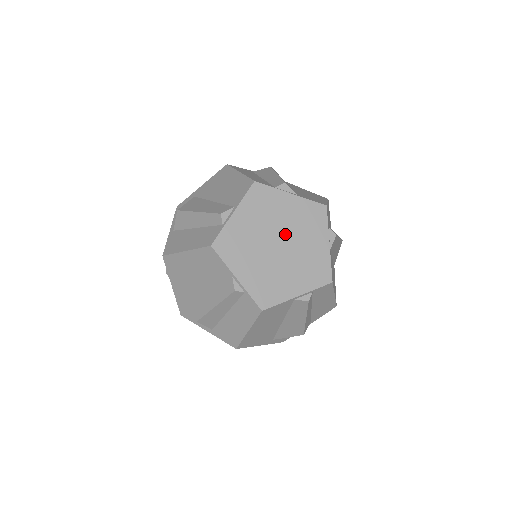
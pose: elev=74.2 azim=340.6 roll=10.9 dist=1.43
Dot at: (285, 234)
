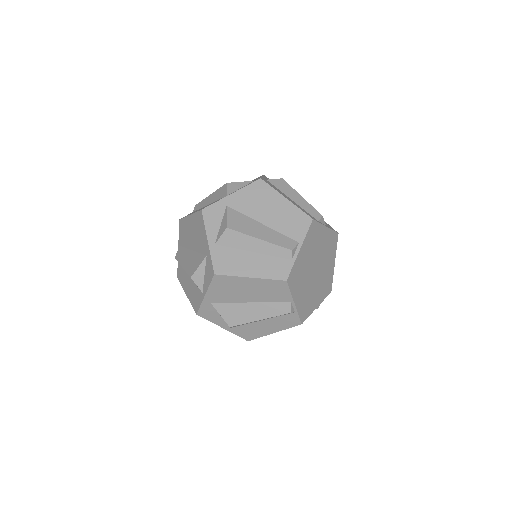
Dot at: (319, 261)
